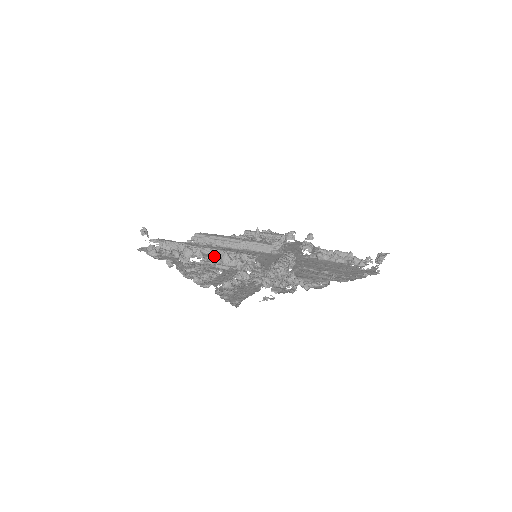
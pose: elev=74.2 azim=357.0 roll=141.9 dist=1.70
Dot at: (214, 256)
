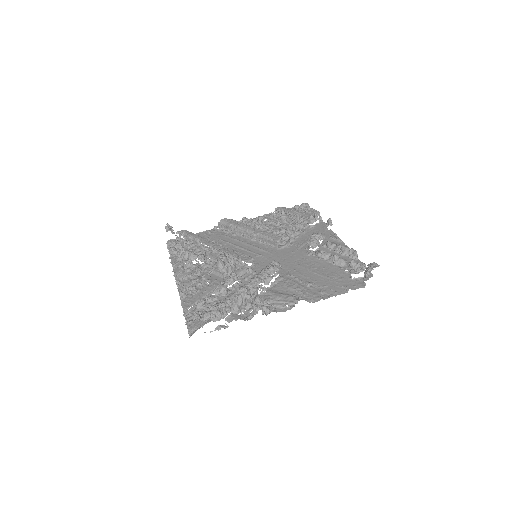
Dot at: occluded
